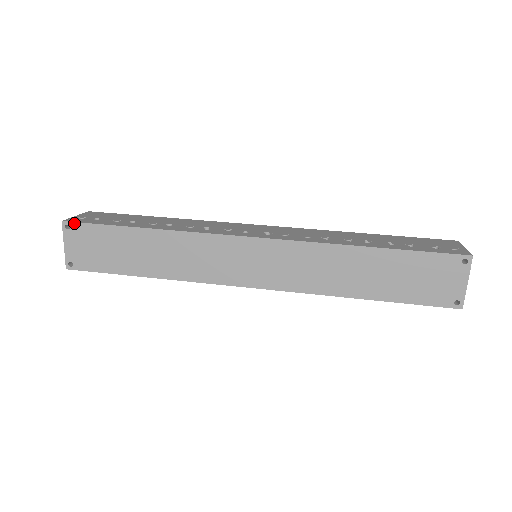
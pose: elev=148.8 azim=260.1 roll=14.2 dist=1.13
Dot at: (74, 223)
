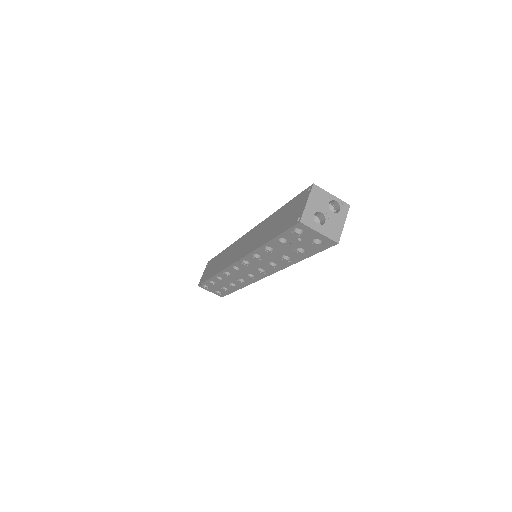
Dot at: occluded
